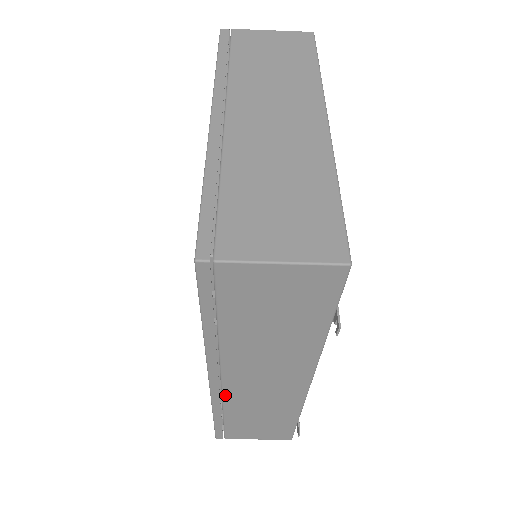
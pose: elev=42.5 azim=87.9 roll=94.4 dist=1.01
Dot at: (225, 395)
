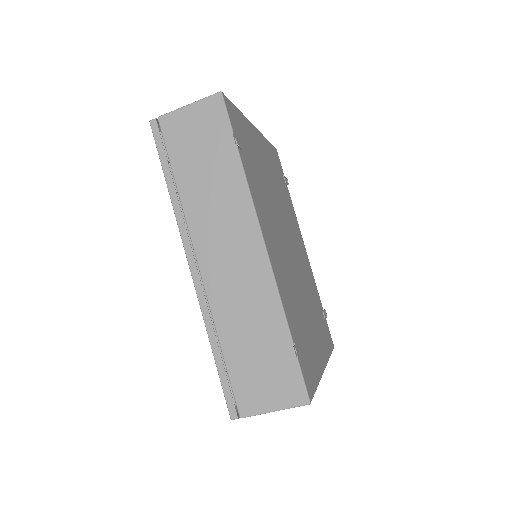
Dot at: (208, 292)
